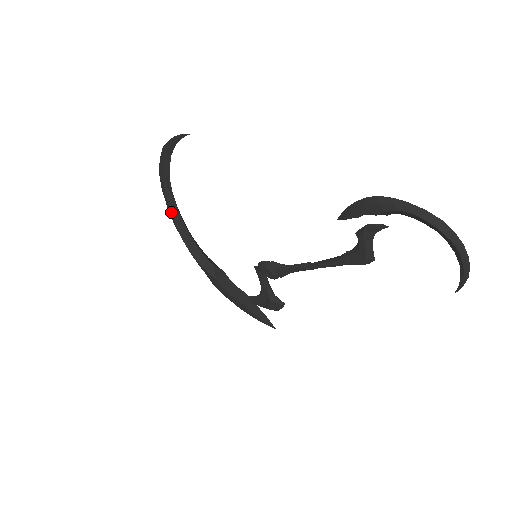
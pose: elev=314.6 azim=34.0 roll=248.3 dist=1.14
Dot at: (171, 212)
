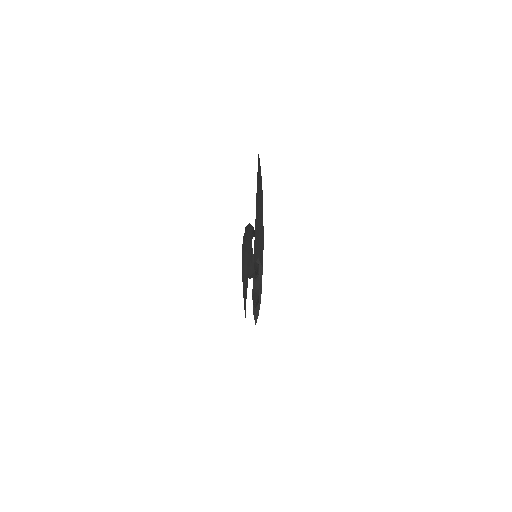
Dot at: (256, 208)
